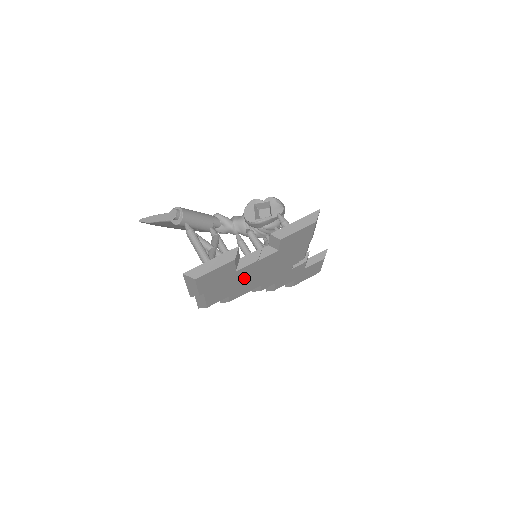
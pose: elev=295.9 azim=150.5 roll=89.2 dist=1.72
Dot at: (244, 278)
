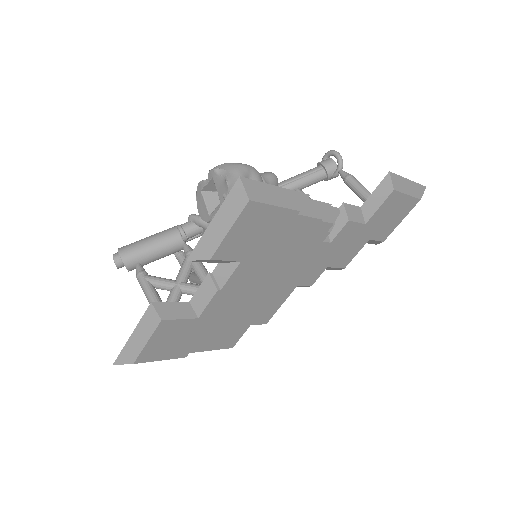
Dot at: (237, 307)
